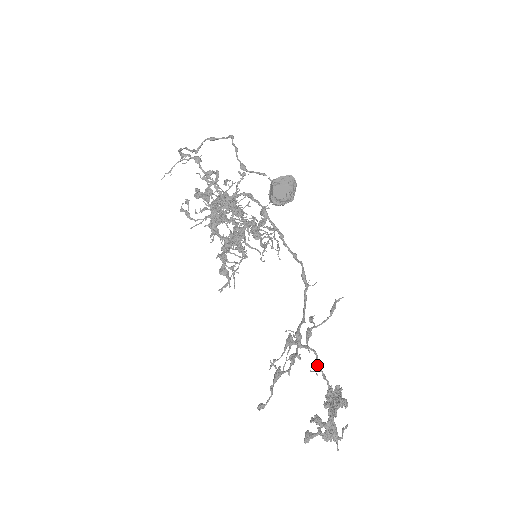
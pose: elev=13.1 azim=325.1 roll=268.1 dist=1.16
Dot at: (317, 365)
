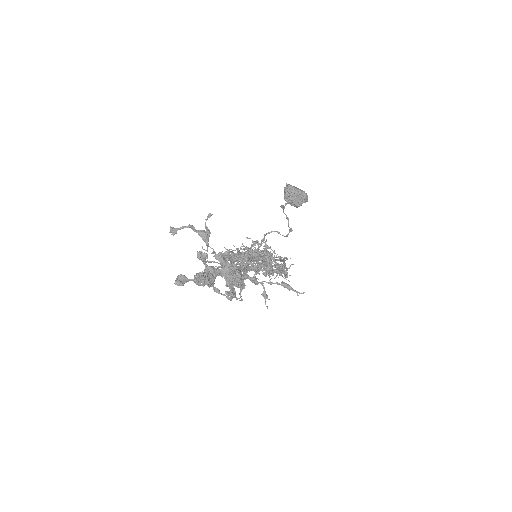
Dot at: (240, 269)
